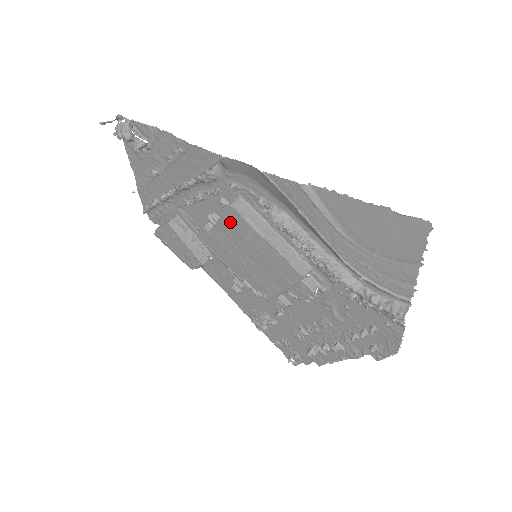
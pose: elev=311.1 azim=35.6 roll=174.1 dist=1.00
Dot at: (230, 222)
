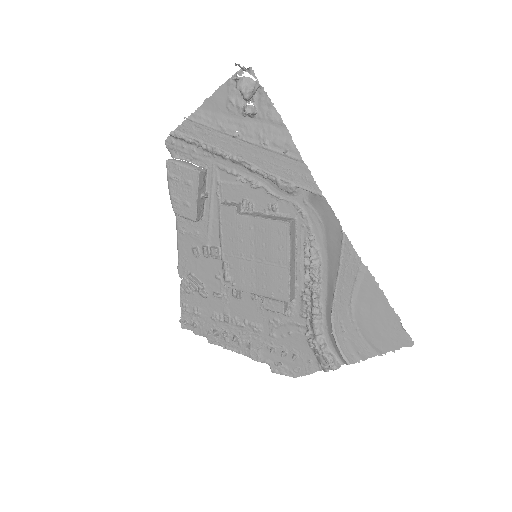
Dot at: (273, 229)
